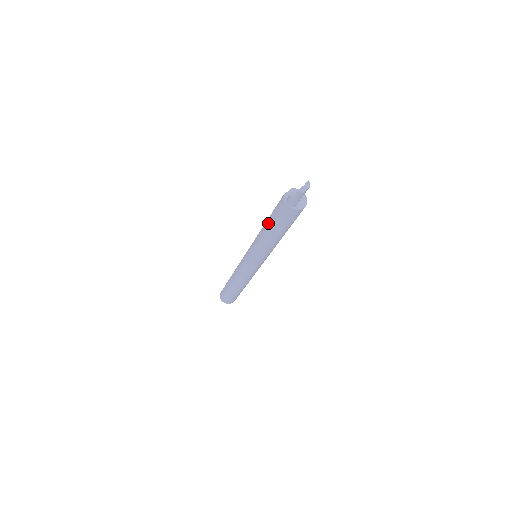
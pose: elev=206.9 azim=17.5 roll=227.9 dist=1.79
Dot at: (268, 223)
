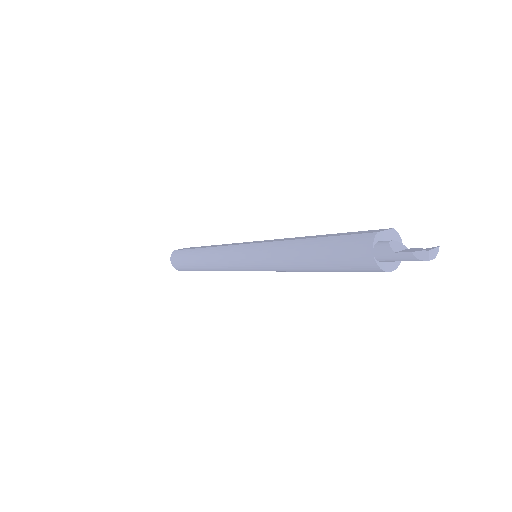
Dot at: (315, 244)
